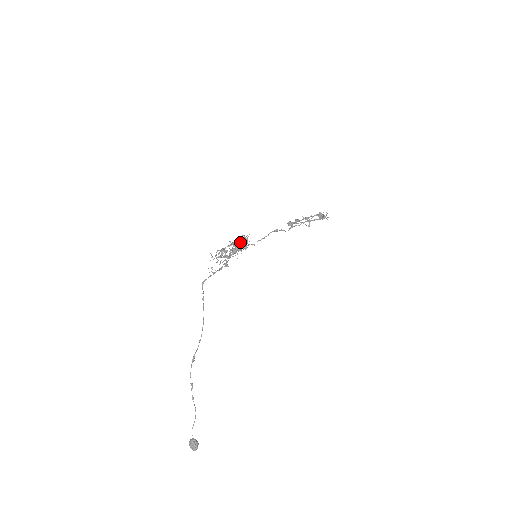
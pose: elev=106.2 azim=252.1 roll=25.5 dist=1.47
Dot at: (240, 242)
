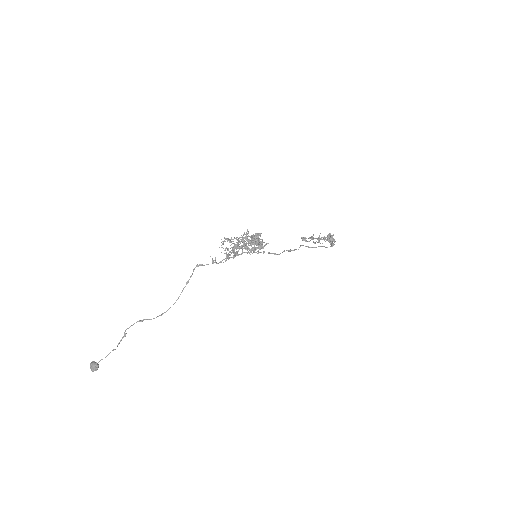
Dot at: occluded
